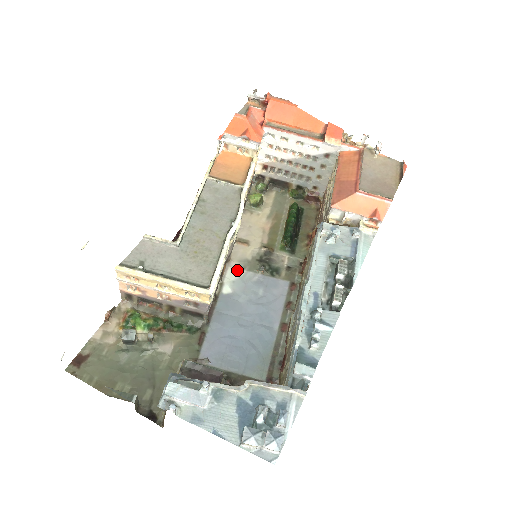
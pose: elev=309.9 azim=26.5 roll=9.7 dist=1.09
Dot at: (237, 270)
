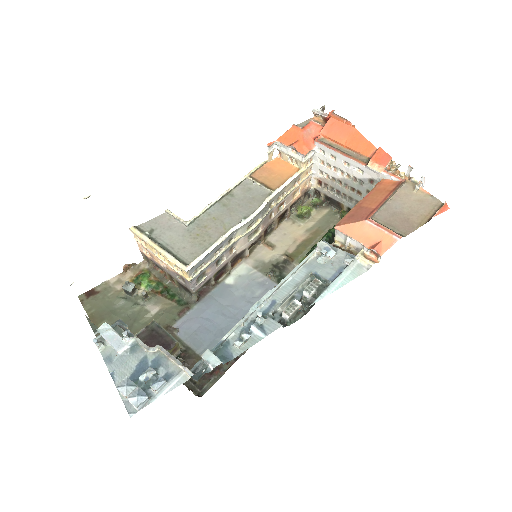
Dot at: (249, 267)
